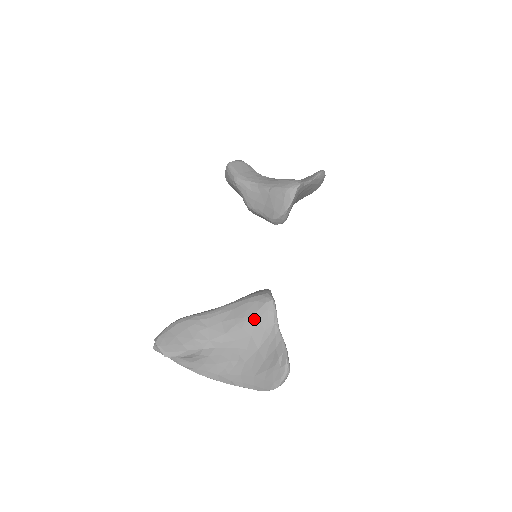
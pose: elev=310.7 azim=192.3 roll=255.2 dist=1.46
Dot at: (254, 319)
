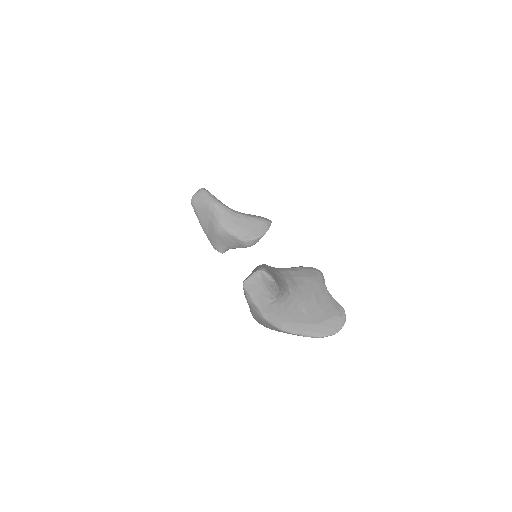
Dot at: (315, 280)
